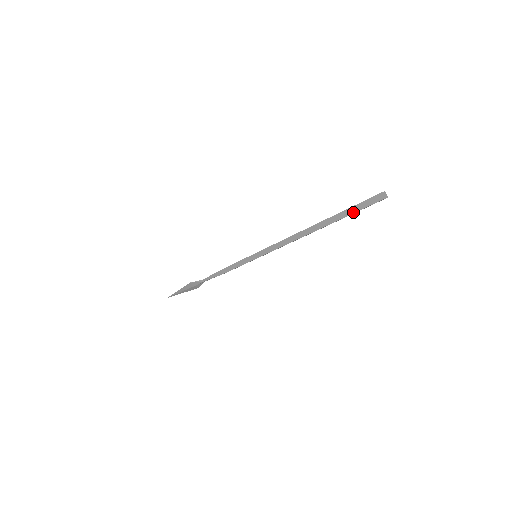
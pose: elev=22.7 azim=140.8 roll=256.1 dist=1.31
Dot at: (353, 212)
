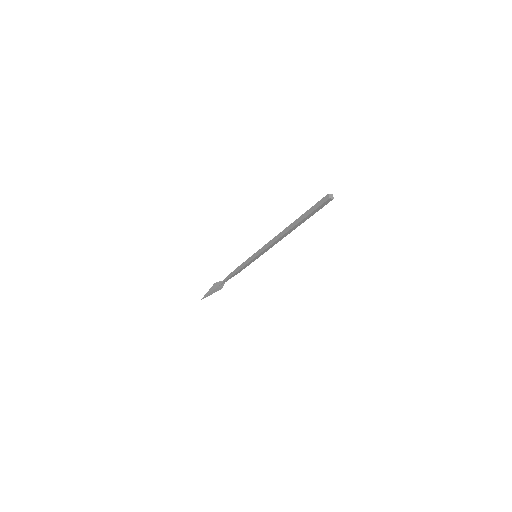
Dot at: (312, 211)
